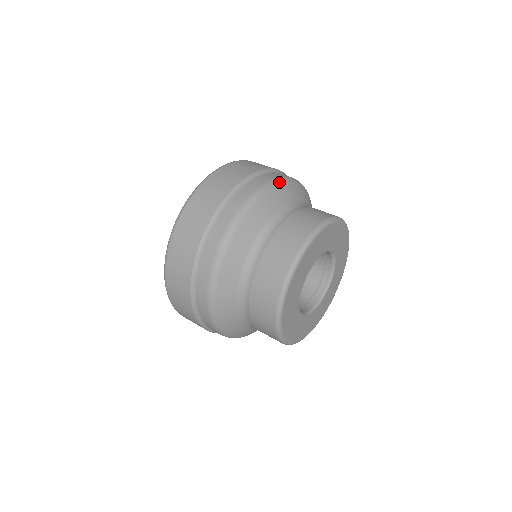
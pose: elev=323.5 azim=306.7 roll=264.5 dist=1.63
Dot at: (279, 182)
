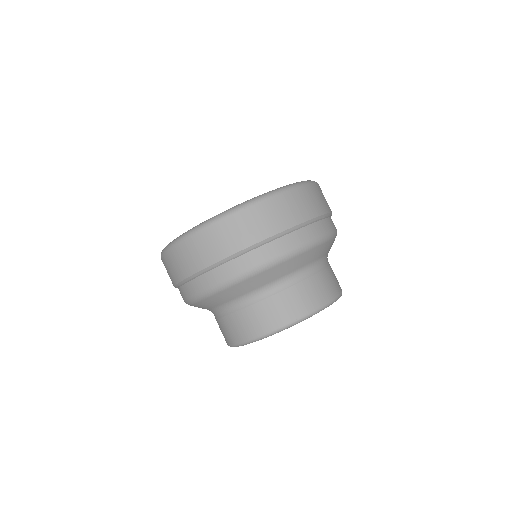
Dot at: (310, 247)
